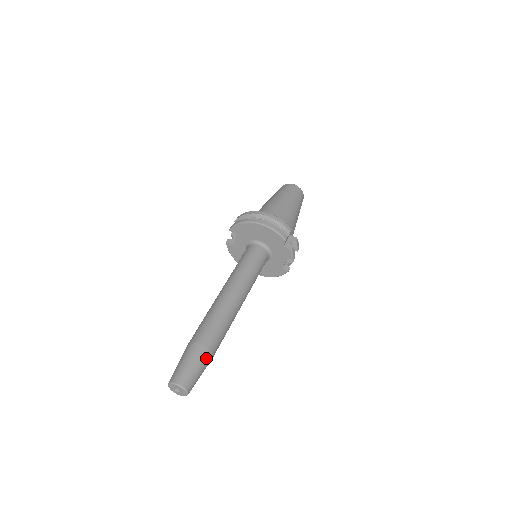
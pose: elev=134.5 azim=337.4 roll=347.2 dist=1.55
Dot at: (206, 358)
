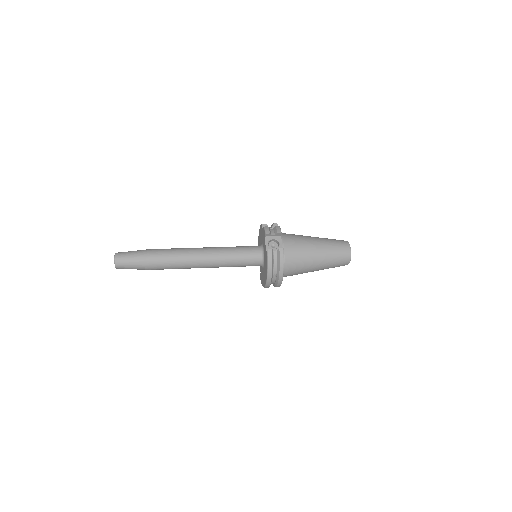
Dot at: (143, 251)
